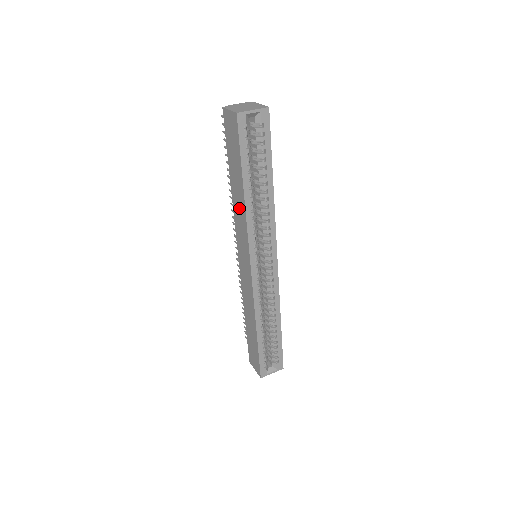
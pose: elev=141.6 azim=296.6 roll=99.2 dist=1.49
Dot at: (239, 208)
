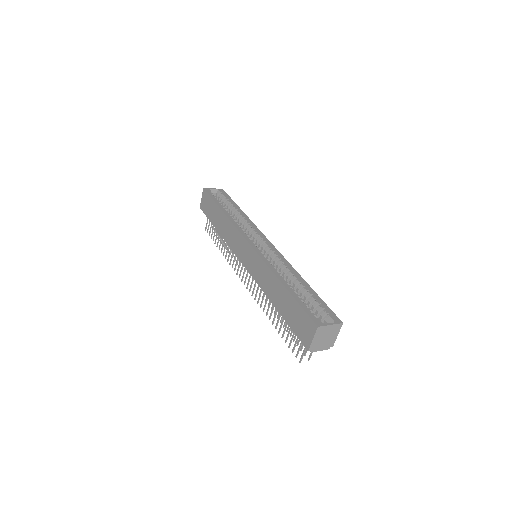
Dot at: (226, 228)
